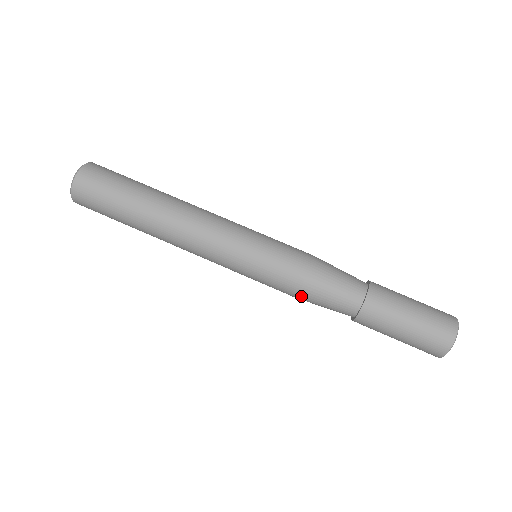
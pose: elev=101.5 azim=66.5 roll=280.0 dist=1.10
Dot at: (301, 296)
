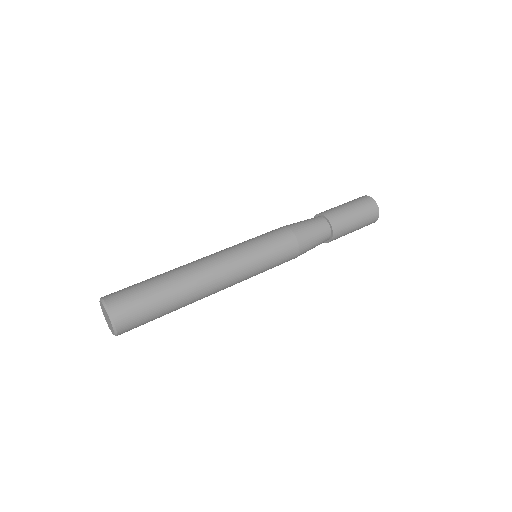
Dot at: (301, 247)
